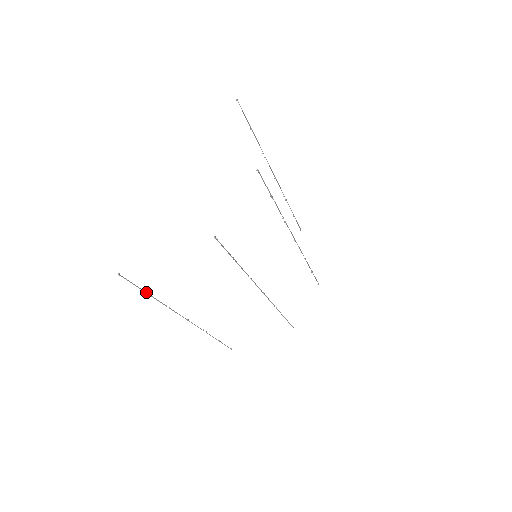
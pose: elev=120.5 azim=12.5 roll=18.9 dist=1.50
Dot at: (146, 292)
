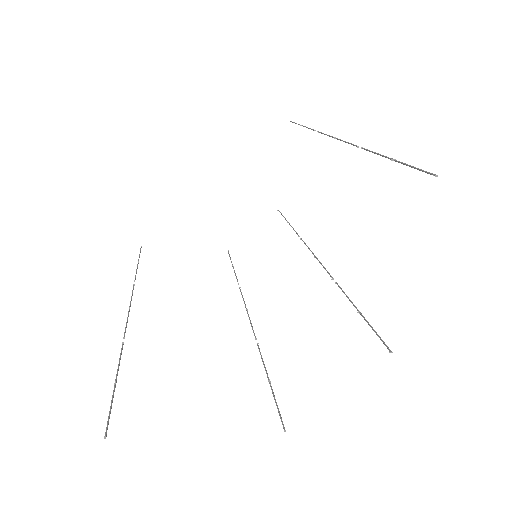
Dot at: (116, 381)
